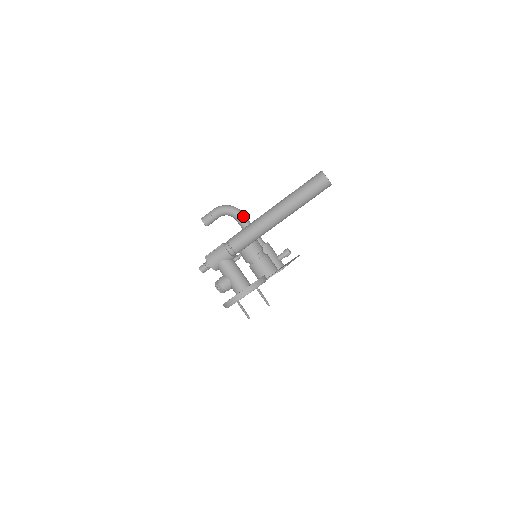
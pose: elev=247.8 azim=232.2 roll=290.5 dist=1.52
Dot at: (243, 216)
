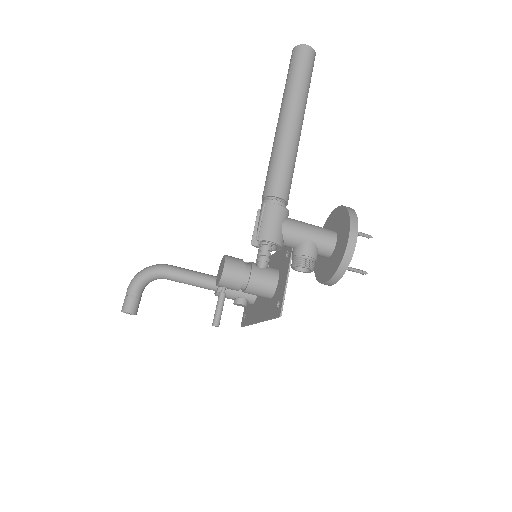
Dot at: (171, 266)
